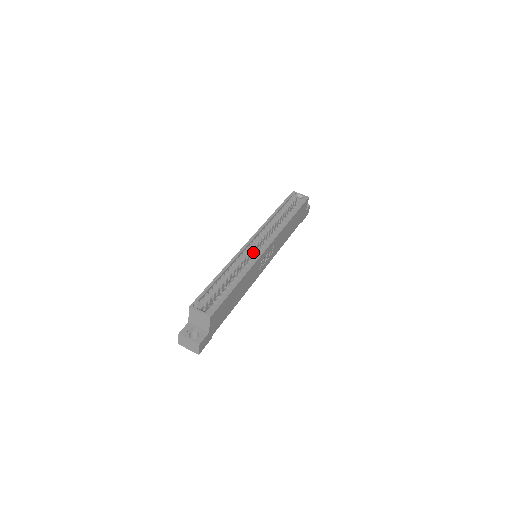
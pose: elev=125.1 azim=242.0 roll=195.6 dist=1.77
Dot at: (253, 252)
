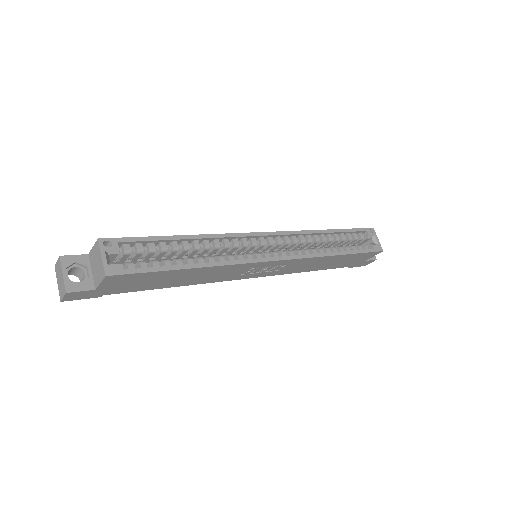
Dot at: (255, 249)
